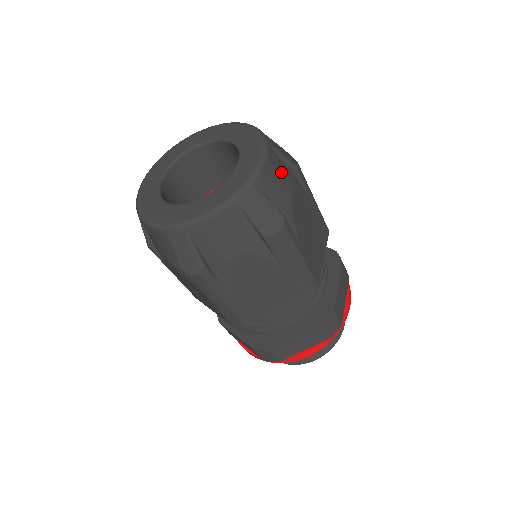
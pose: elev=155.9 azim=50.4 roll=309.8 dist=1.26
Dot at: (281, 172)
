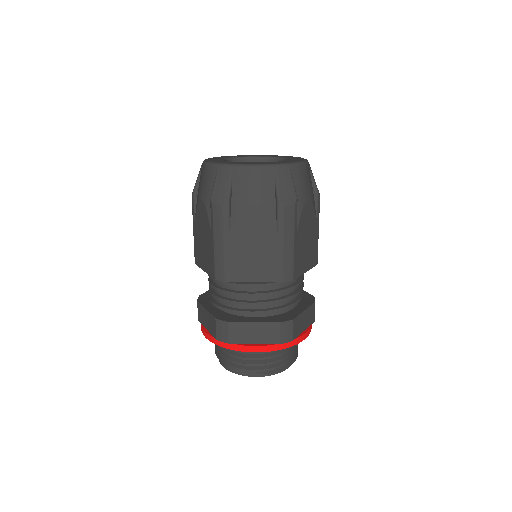
Dot at: occluded
